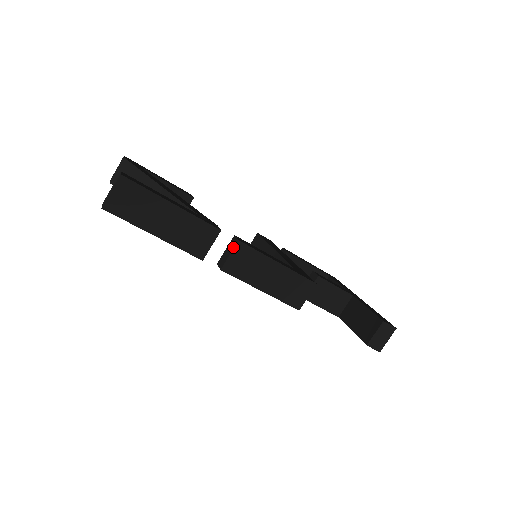
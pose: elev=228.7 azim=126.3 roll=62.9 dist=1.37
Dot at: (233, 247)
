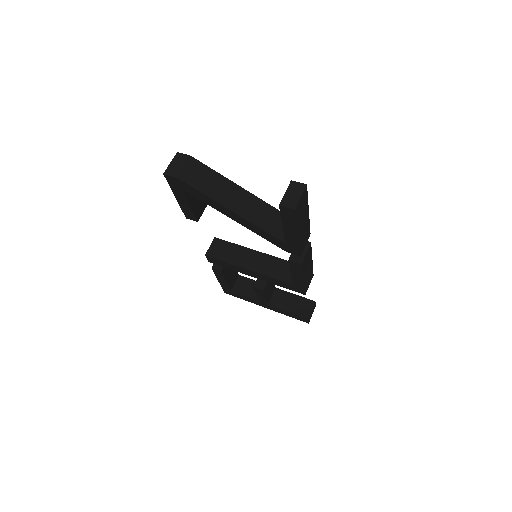
Dot at: (307, 247)
